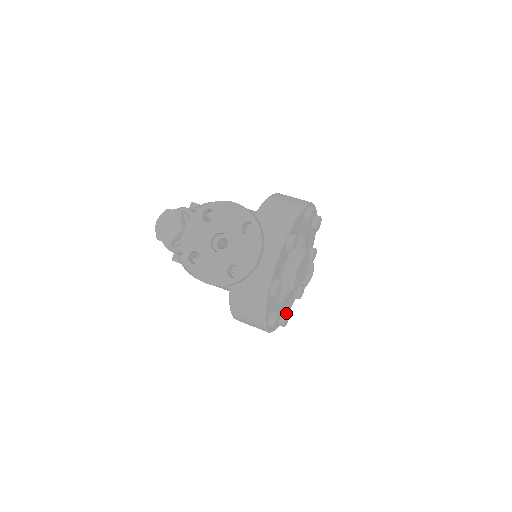
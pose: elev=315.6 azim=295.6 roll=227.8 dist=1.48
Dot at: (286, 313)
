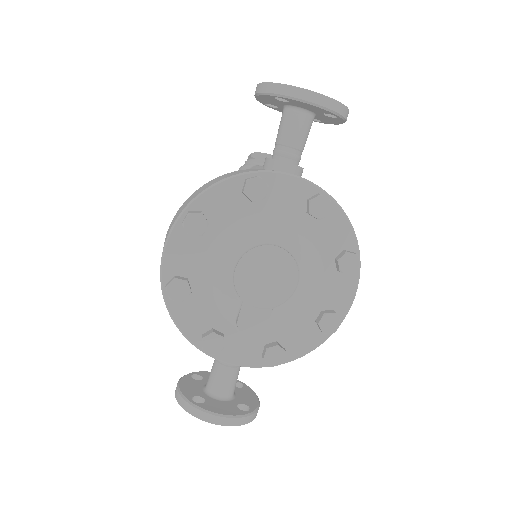
Dot at: (190, 286)
